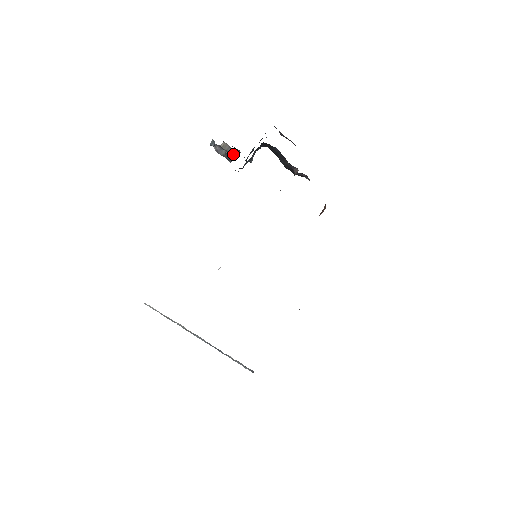
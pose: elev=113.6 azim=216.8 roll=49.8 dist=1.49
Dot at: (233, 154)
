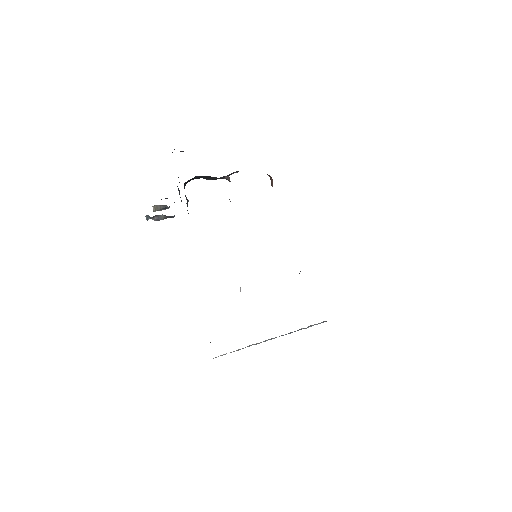
Dot at: (168, 207)
